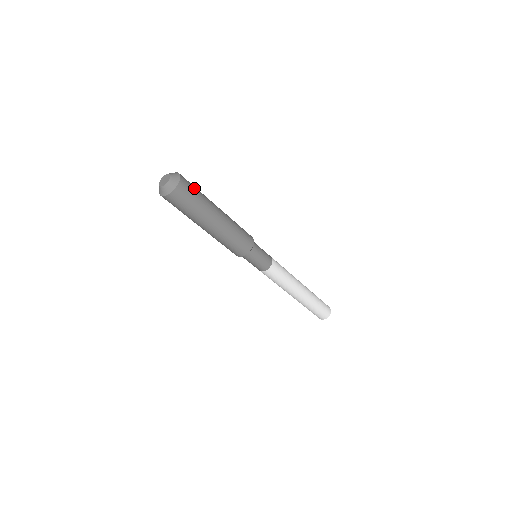
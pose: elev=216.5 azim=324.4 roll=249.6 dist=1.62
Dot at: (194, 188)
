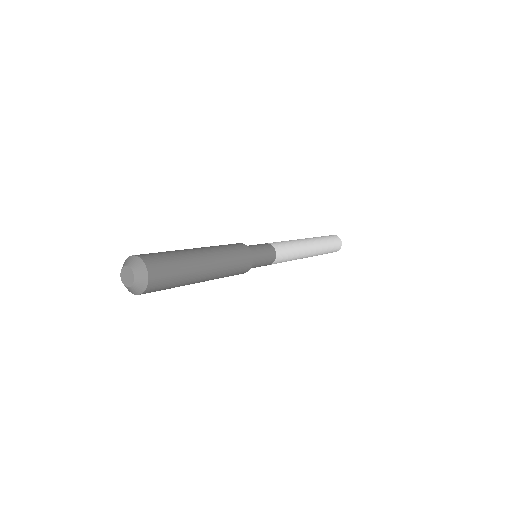
Dot at: (164, 258)
